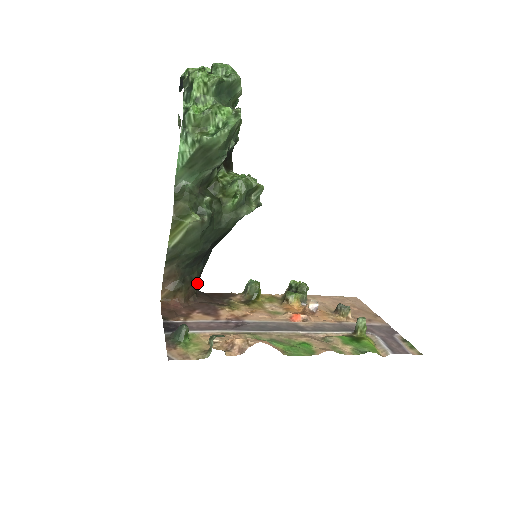
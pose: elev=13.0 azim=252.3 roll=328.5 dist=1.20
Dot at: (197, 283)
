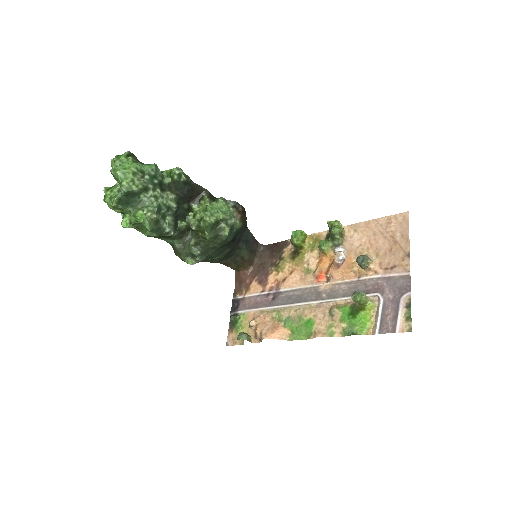
Dot at: (249, 256)
